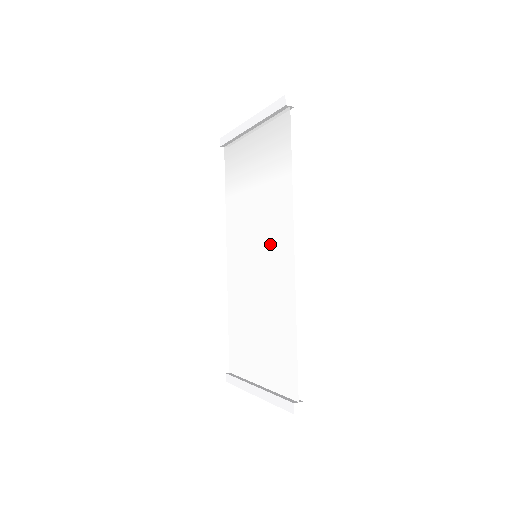
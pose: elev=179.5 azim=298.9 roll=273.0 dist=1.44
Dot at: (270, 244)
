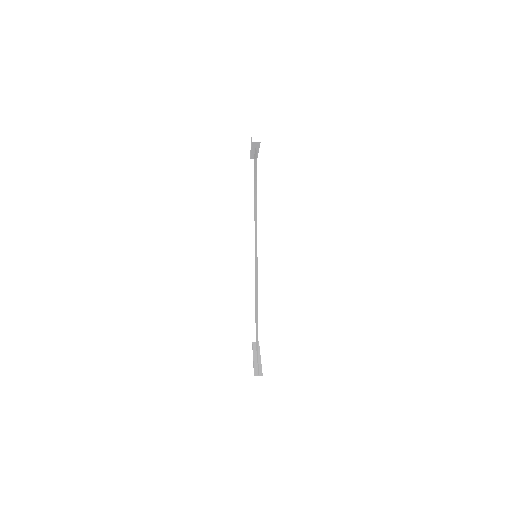
Dot at: (256, 250)
